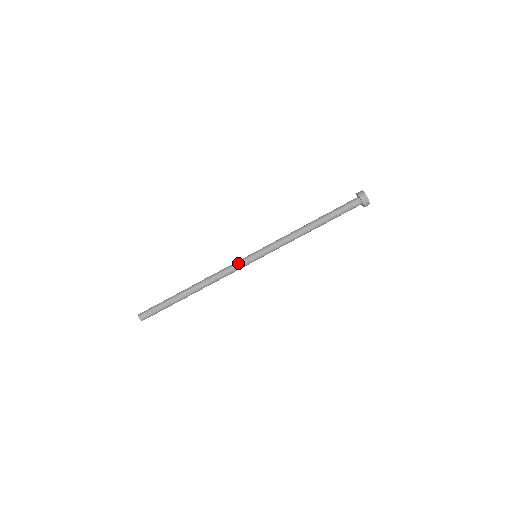
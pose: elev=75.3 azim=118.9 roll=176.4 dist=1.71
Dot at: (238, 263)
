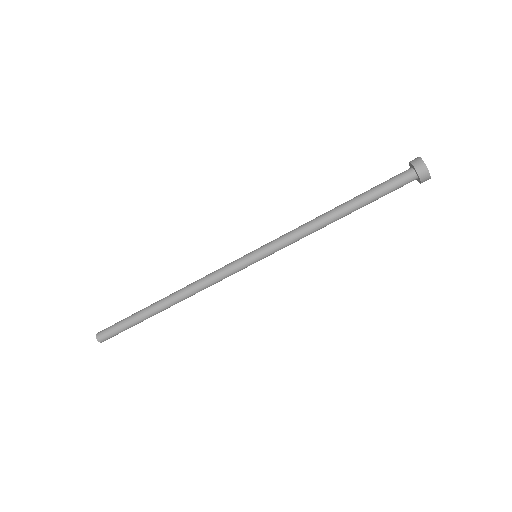
Dot at: (229, 264)
